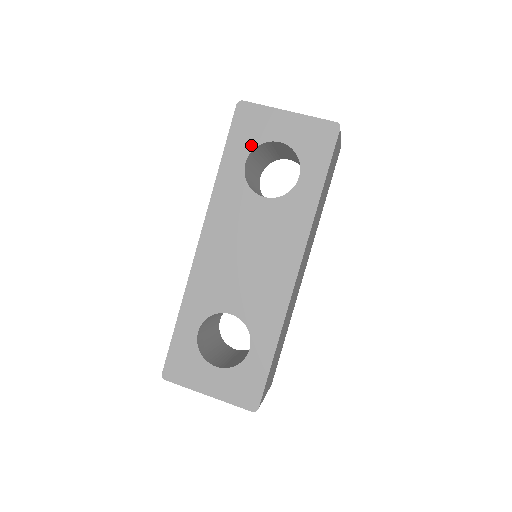
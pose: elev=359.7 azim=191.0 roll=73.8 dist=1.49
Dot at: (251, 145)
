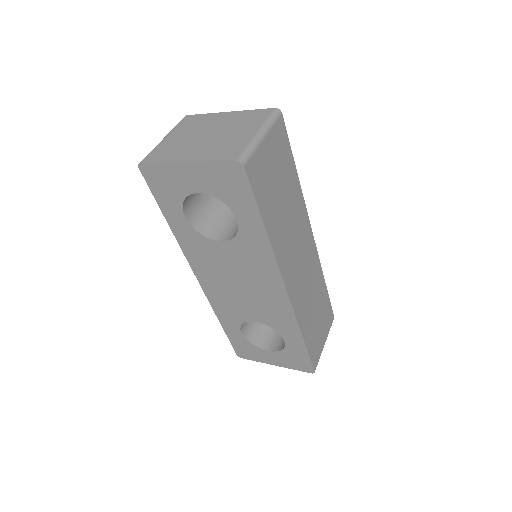
Dot at: (178, 201)
